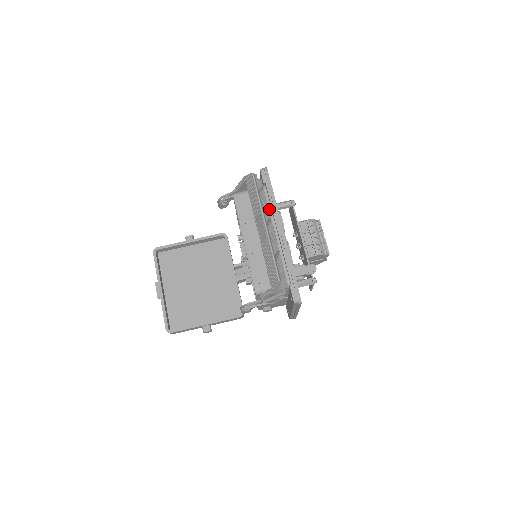
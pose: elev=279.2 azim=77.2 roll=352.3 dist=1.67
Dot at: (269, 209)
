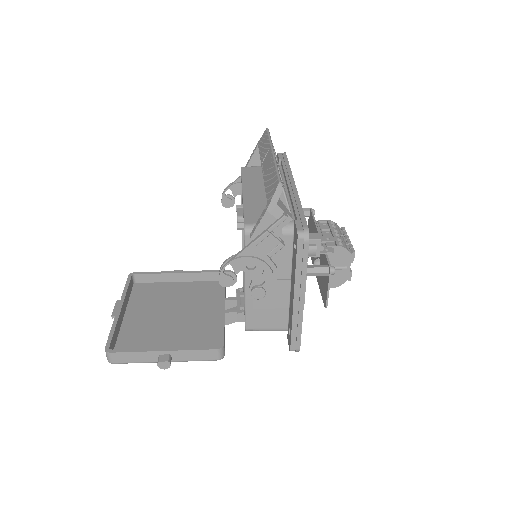
Dot at: occluded
